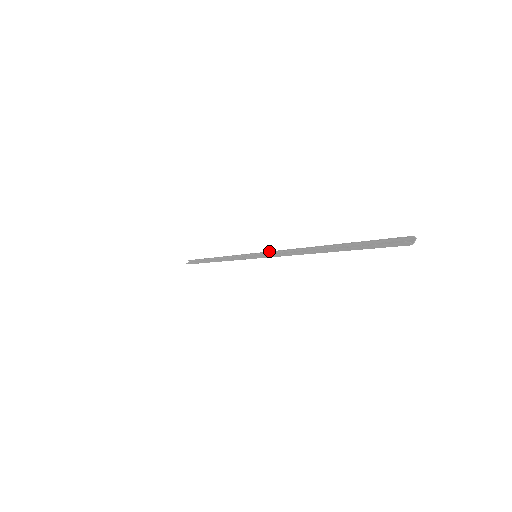
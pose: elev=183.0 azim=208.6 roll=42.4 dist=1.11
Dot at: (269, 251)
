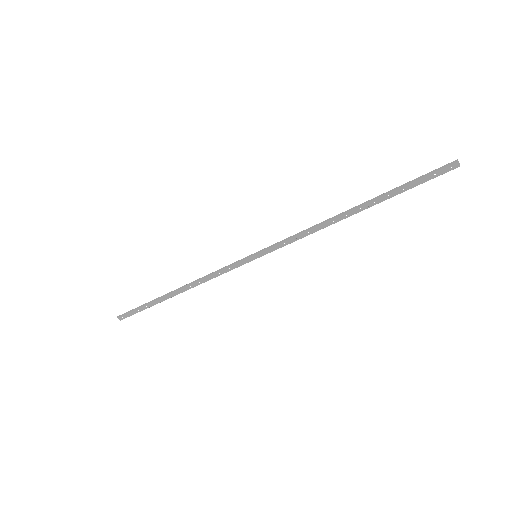
Dot at: (279, 246)
